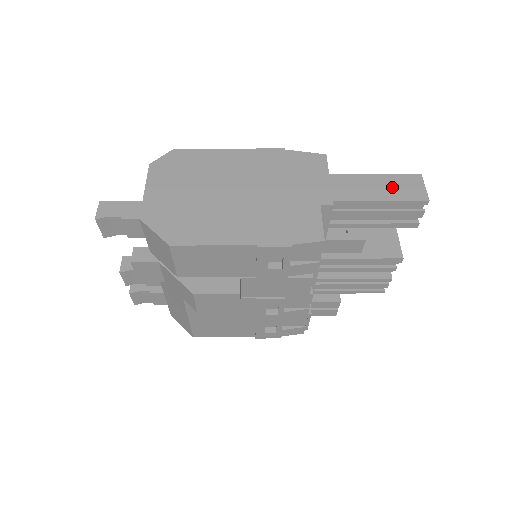
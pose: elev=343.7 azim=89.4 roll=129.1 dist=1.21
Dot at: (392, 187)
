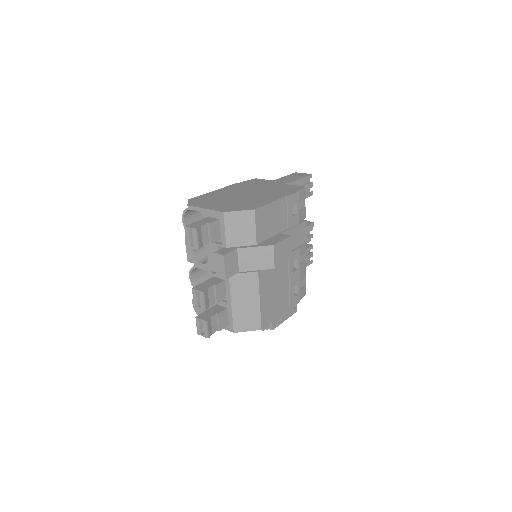
Dot at: (294, 177)
